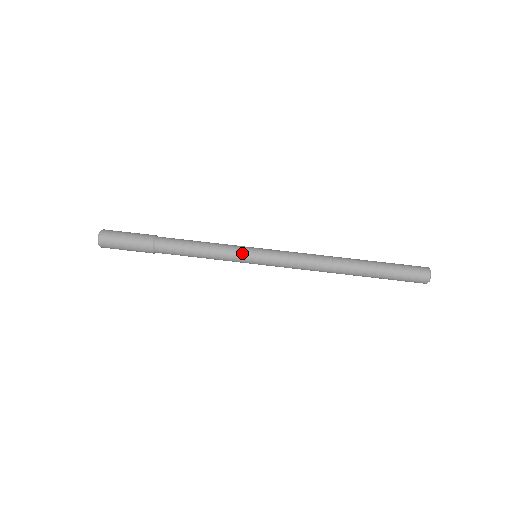
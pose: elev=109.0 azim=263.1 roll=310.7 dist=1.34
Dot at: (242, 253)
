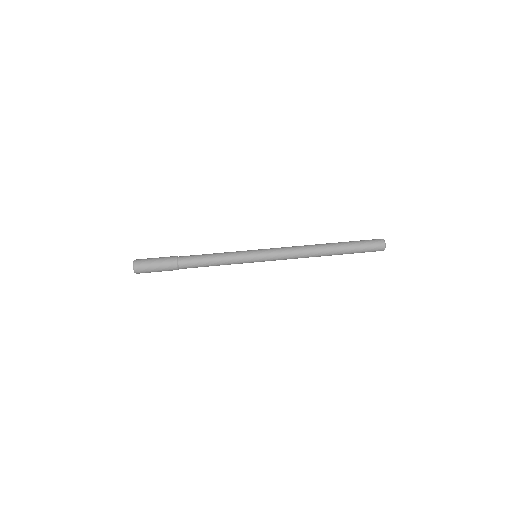
Dot at: (245, 253)
